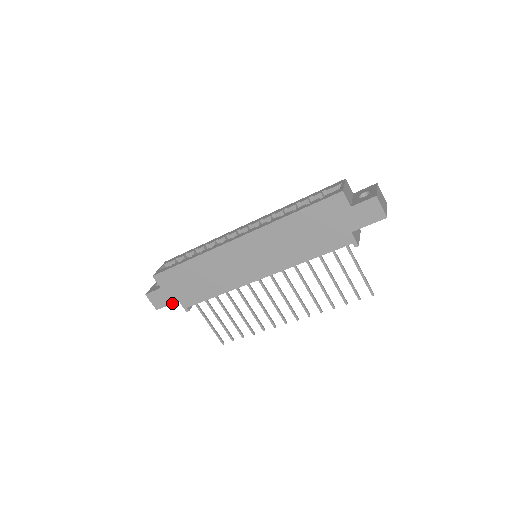
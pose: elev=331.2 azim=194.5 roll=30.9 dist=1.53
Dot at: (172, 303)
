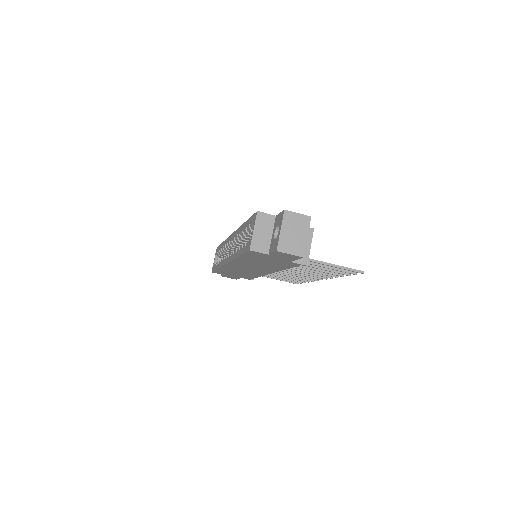
Dot at: (239, 278)
